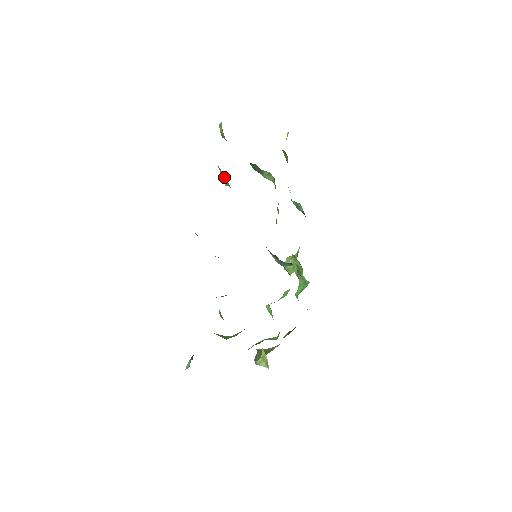
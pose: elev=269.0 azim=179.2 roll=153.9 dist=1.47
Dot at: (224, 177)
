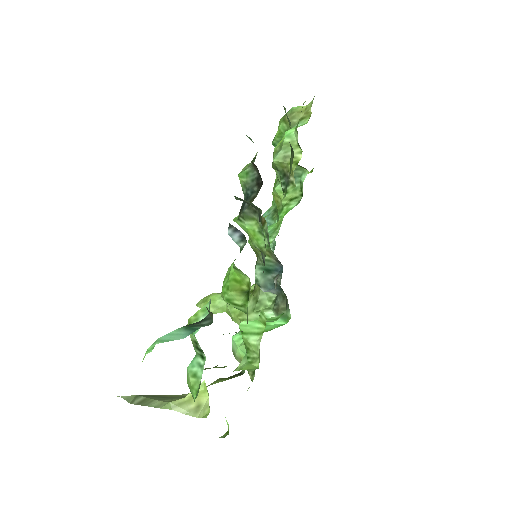
Dot at: occluded
